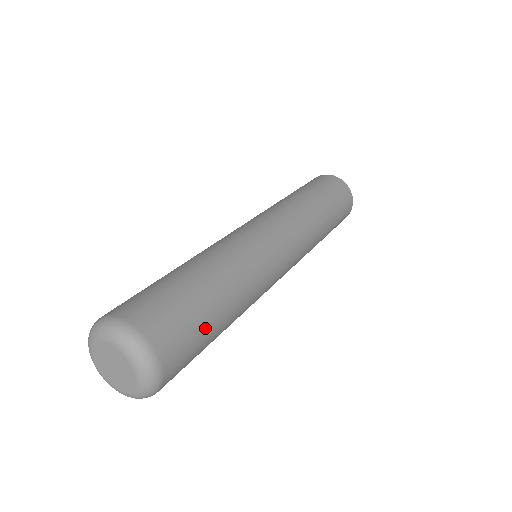
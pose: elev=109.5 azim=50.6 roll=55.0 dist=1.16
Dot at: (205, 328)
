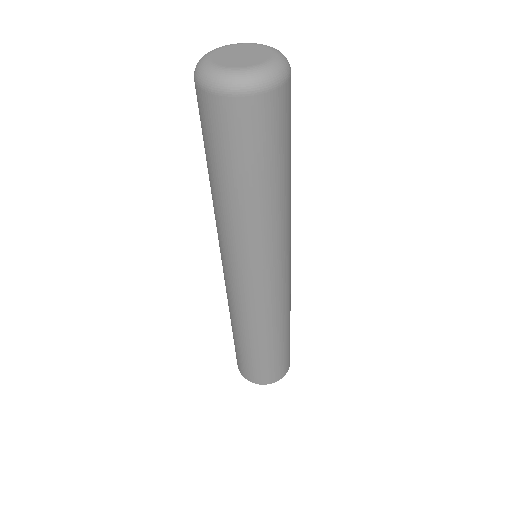
Dot at: (290, 141)
